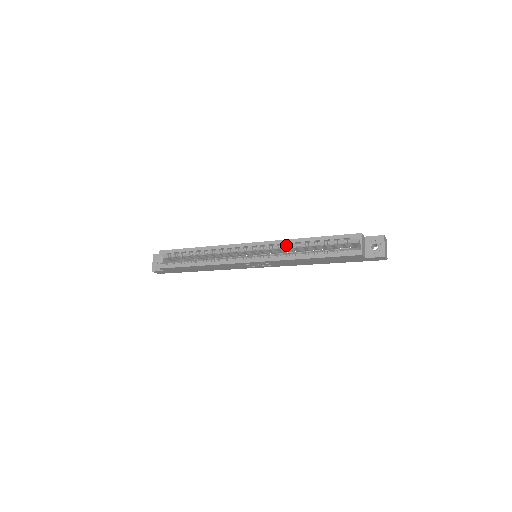
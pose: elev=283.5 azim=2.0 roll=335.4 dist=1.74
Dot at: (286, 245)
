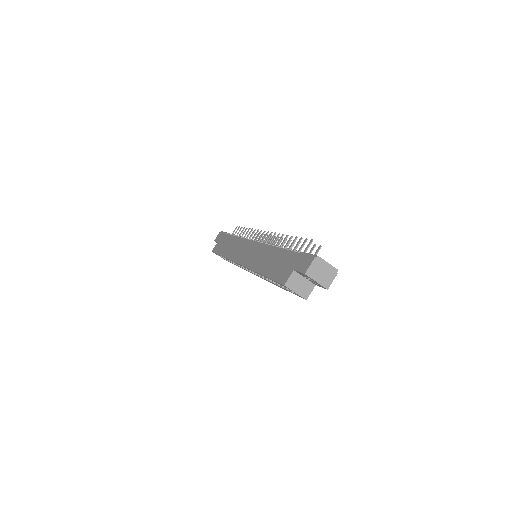
Dot at: occluded
